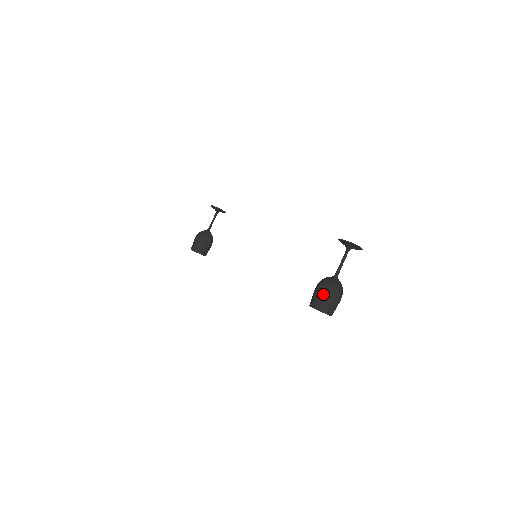
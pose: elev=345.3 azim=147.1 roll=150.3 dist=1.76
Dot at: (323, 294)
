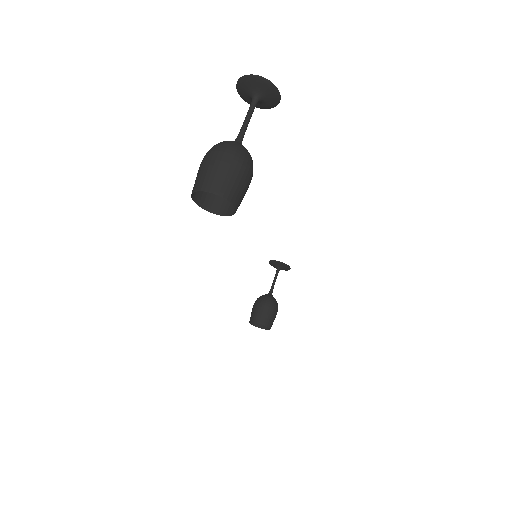
Dot at: (200, 165)
